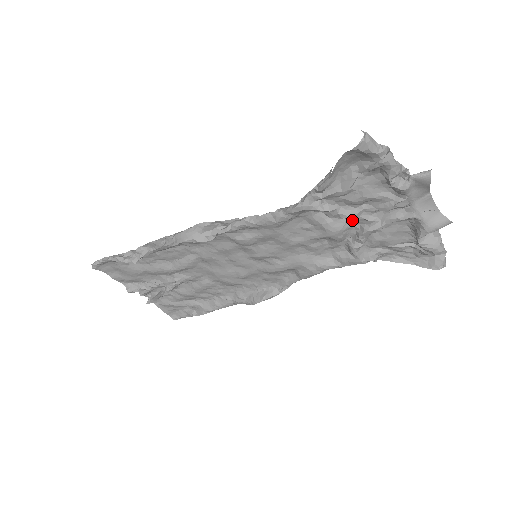
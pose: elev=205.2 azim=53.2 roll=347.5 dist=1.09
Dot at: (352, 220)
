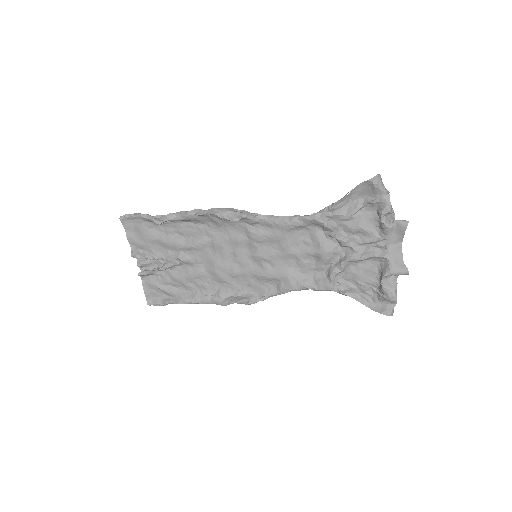
Dot at: (341, 247)
